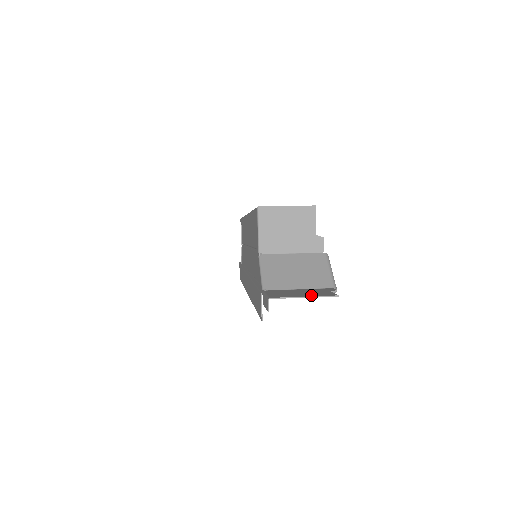
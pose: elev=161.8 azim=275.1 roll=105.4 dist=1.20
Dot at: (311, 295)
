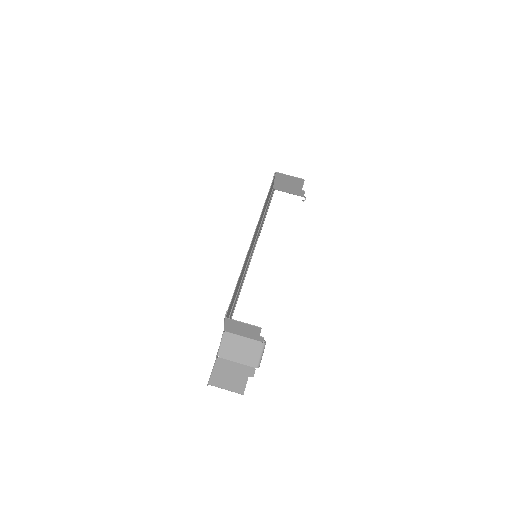
Dot at: (231, 388)
